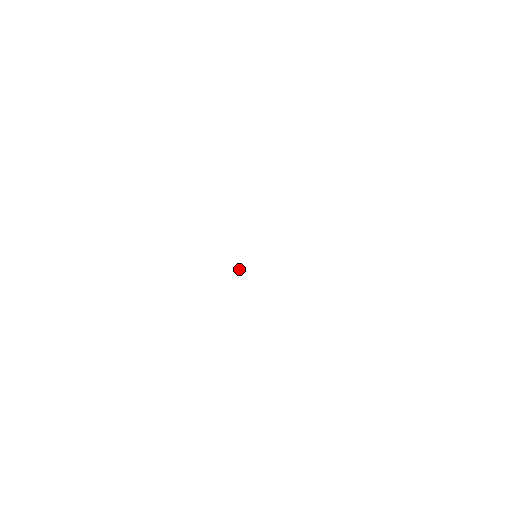
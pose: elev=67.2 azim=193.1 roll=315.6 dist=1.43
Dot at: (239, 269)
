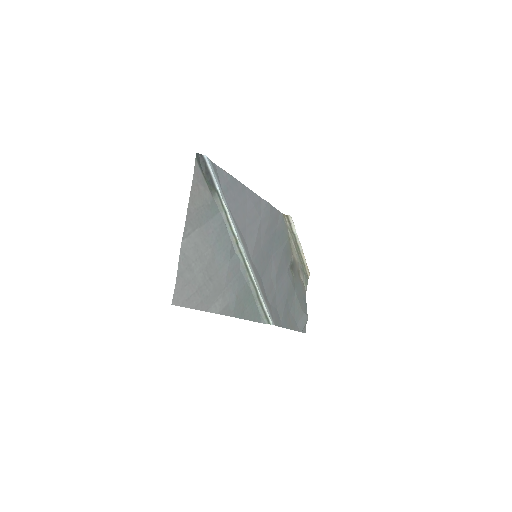
Dot at: (288, 216)
